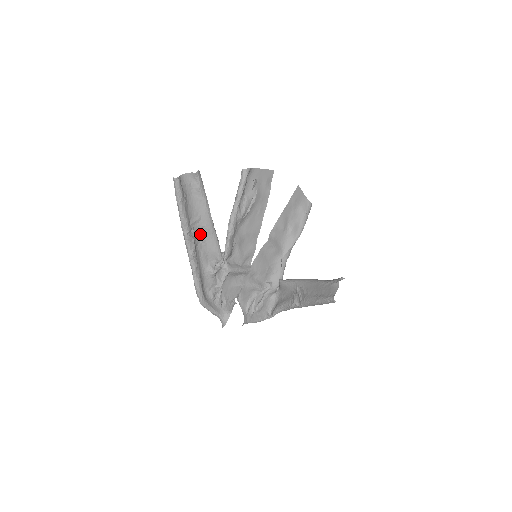
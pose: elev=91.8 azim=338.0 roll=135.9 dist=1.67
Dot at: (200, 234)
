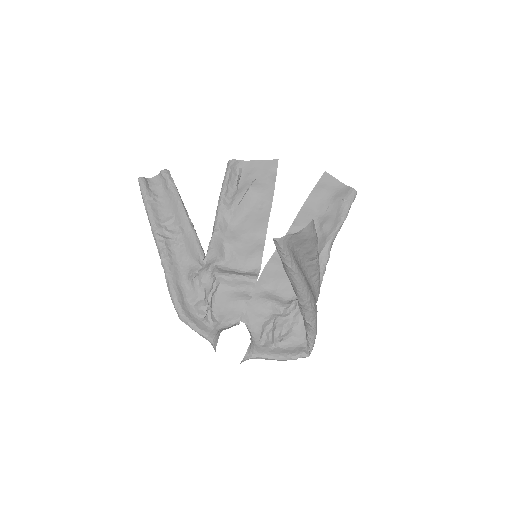
Dot at: (176, 235)
